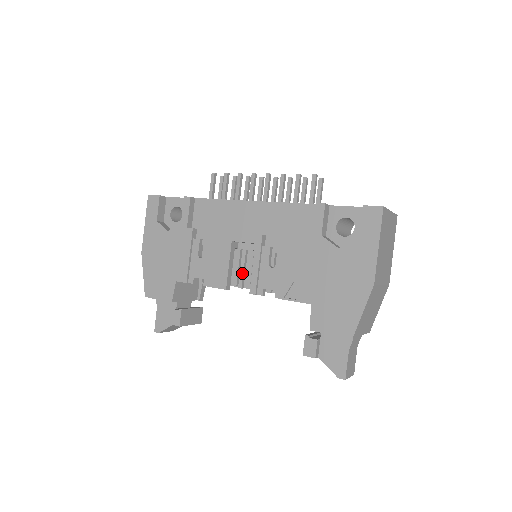
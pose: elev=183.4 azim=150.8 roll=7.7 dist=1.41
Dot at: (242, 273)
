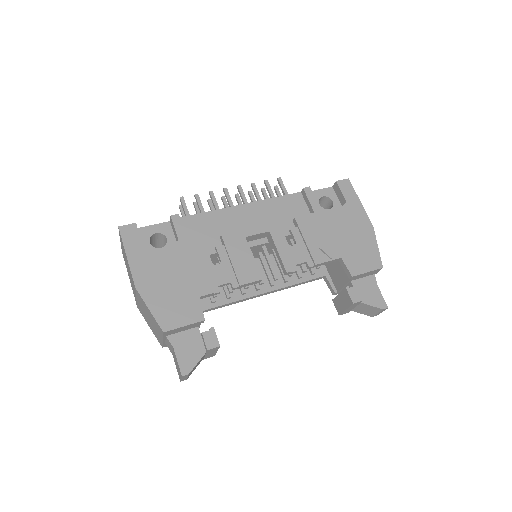
Dot at: occluded
